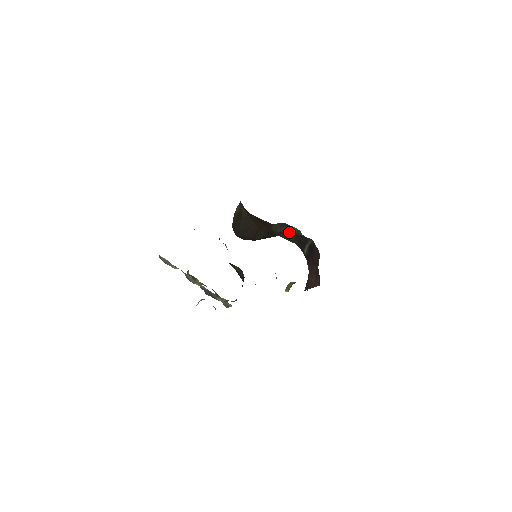
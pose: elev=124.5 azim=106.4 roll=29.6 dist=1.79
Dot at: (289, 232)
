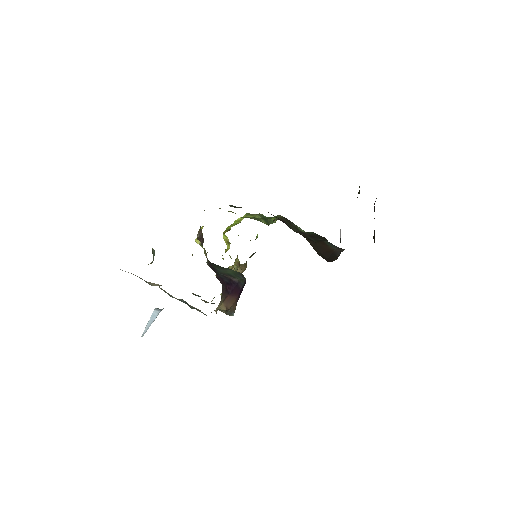
Dot at: (302, 230)
